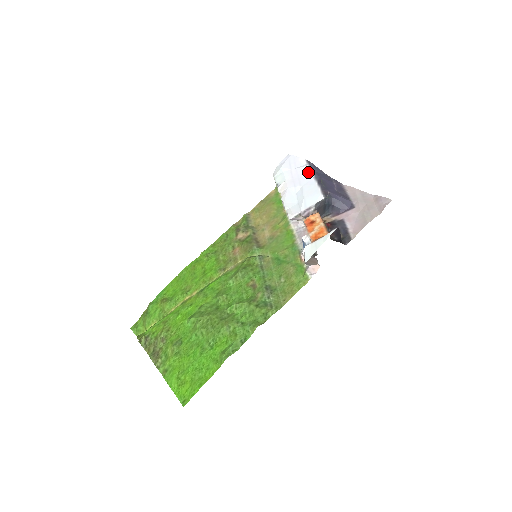
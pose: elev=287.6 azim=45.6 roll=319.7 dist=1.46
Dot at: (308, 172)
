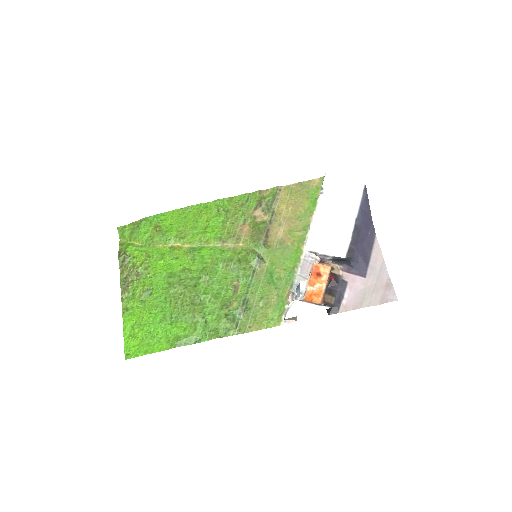
Dot at: (355, 206)
